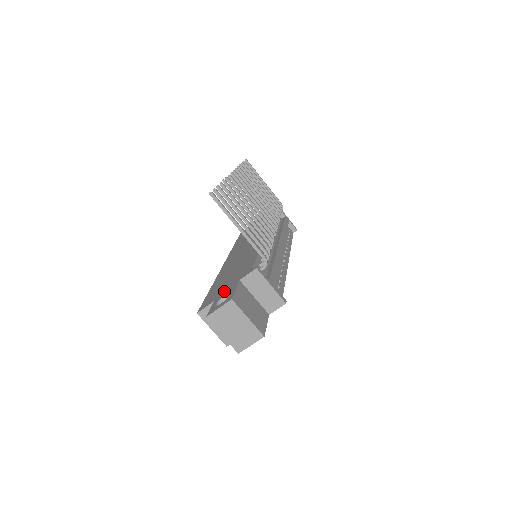
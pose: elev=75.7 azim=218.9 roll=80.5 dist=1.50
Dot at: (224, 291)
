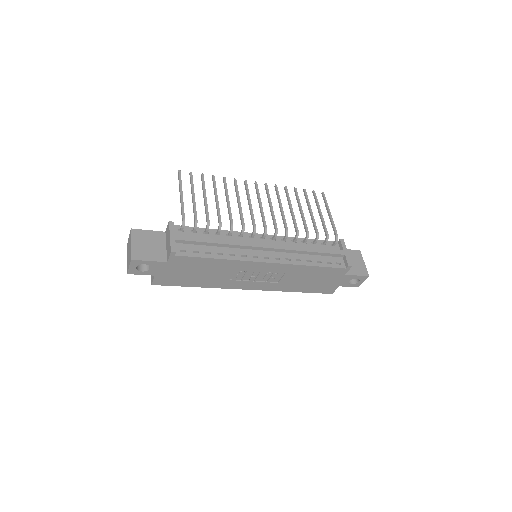
Dot at: occluded
